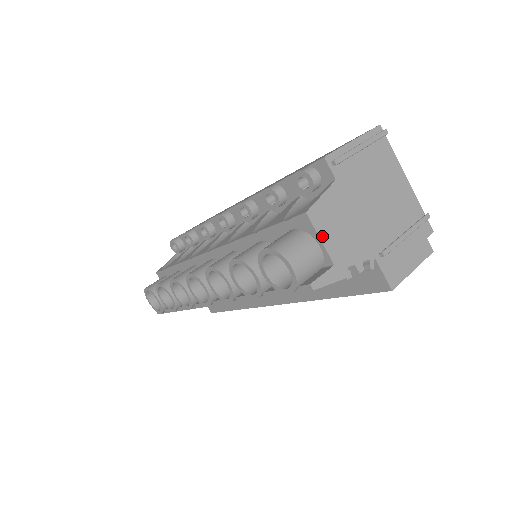
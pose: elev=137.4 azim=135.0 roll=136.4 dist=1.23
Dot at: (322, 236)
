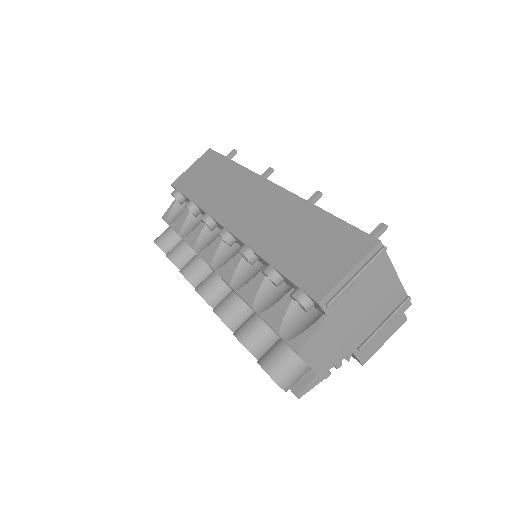
Dot at: (309, 362)
